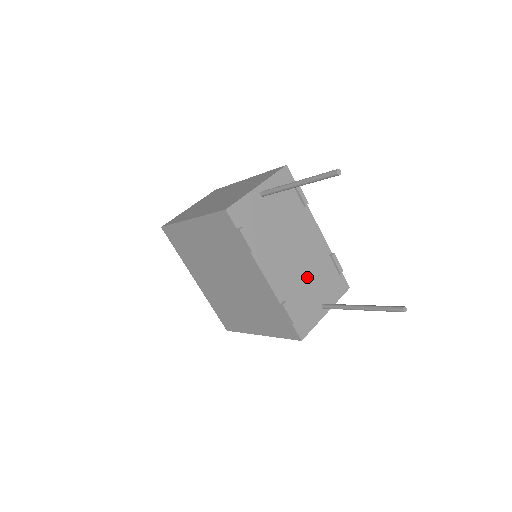
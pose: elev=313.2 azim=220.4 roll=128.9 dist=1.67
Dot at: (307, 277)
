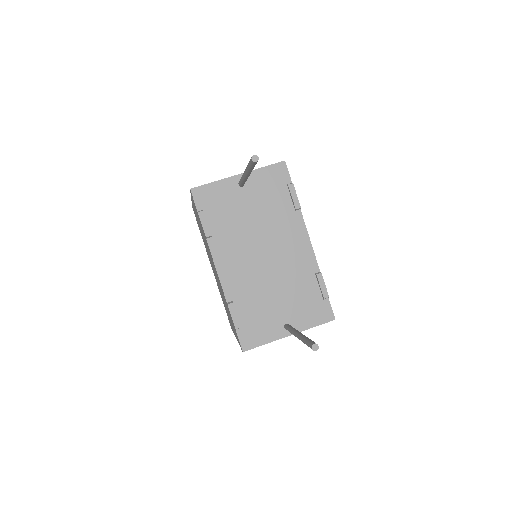
Dot at: (274, 287)
